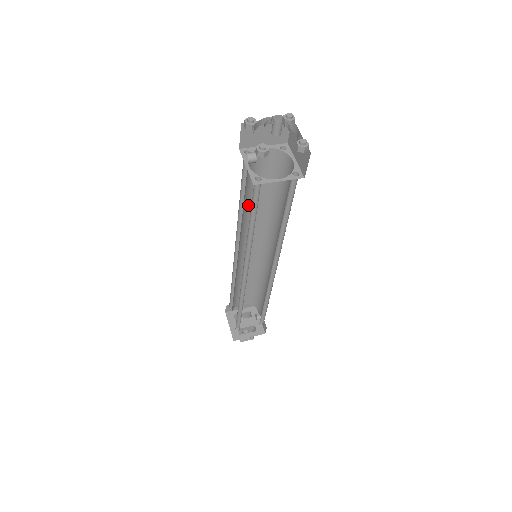
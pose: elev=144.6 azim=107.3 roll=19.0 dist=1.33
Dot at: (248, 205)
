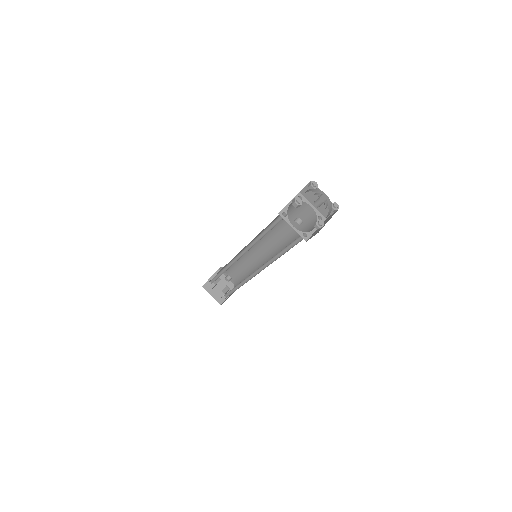
Dot at: occluded
